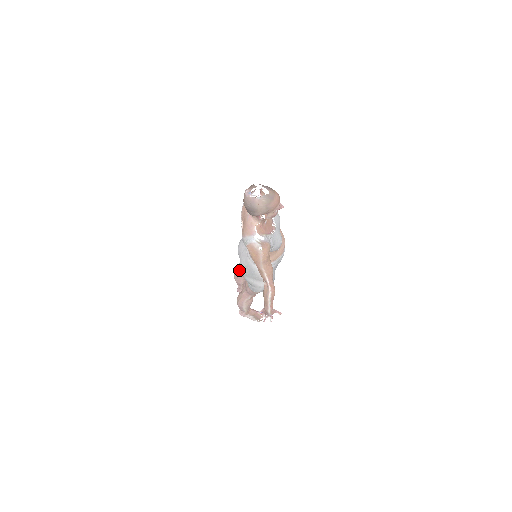
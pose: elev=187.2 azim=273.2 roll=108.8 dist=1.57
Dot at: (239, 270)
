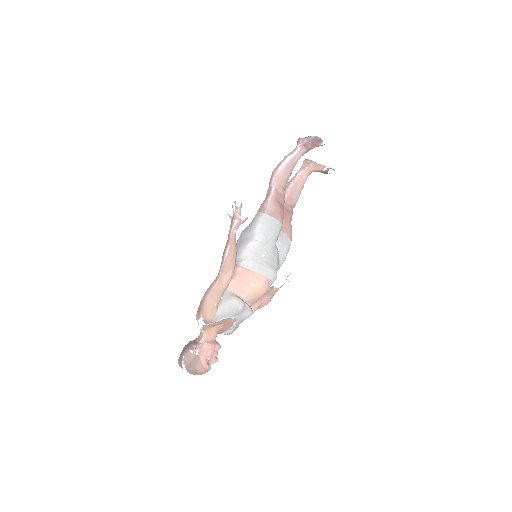
Dot at: occluded
